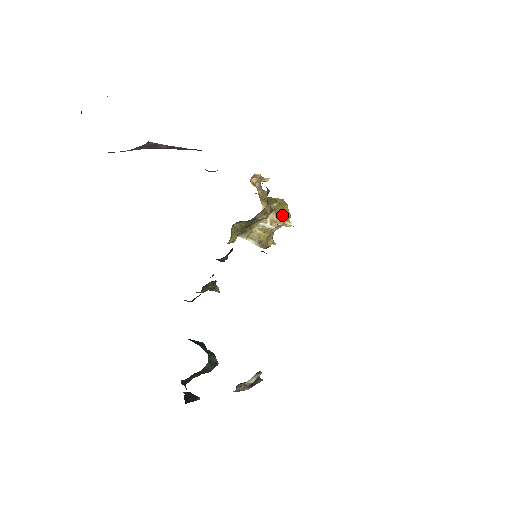
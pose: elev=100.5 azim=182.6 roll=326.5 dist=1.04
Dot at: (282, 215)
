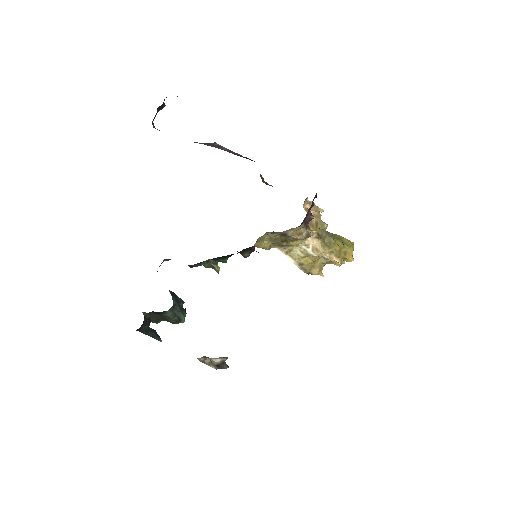
Dot at: (333, 250)
